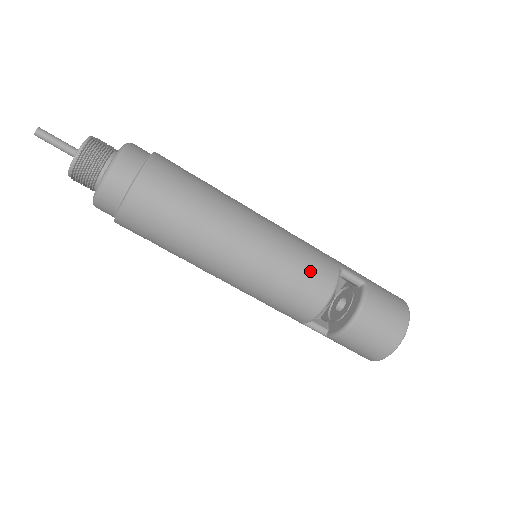
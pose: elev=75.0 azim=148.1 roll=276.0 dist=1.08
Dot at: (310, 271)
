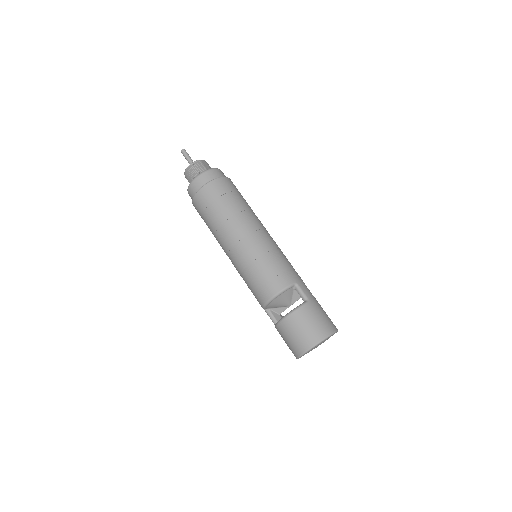
Dot at: (271, 273)
